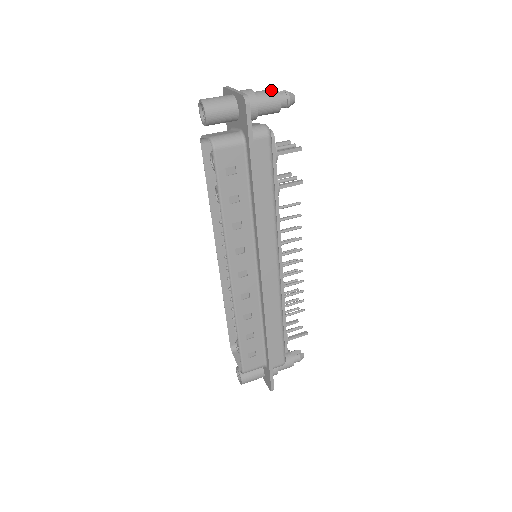
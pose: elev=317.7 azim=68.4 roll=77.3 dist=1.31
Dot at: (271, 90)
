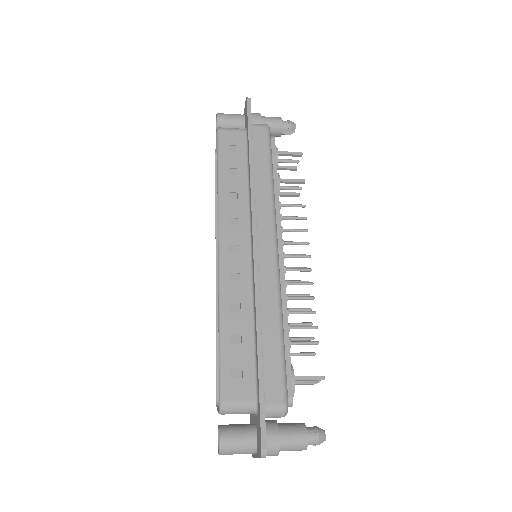
Dot at: occluded
